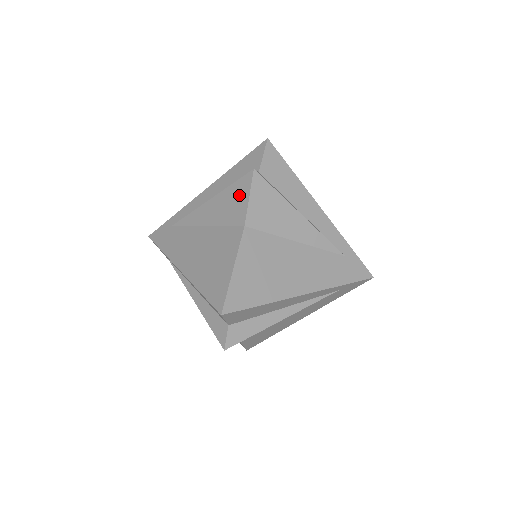
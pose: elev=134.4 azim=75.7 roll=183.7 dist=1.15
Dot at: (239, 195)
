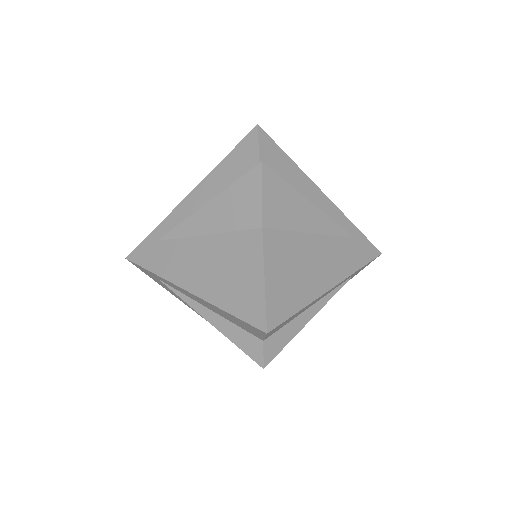
Dot at: (247, 194)
